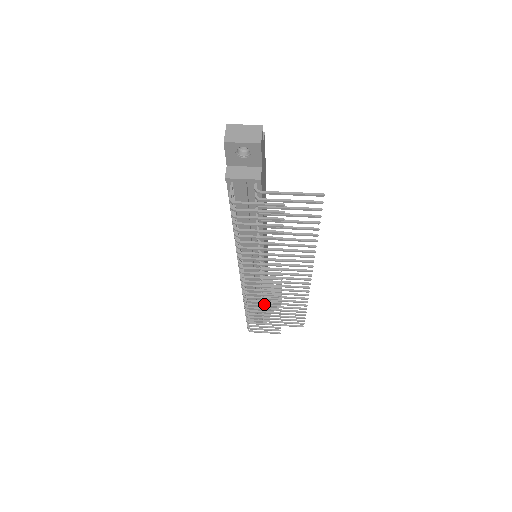
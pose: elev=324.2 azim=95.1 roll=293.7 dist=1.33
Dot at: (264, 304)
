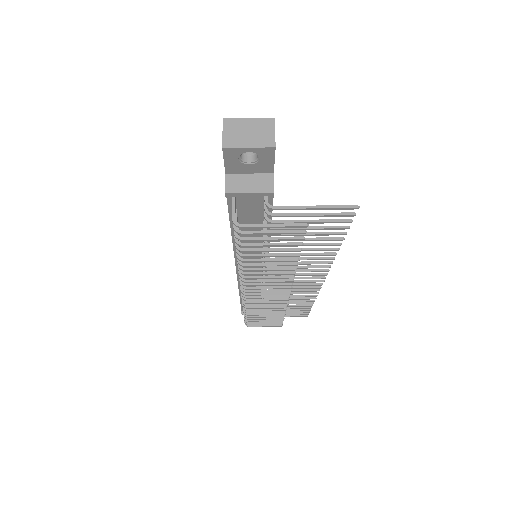
Dot at: (267, 306)
